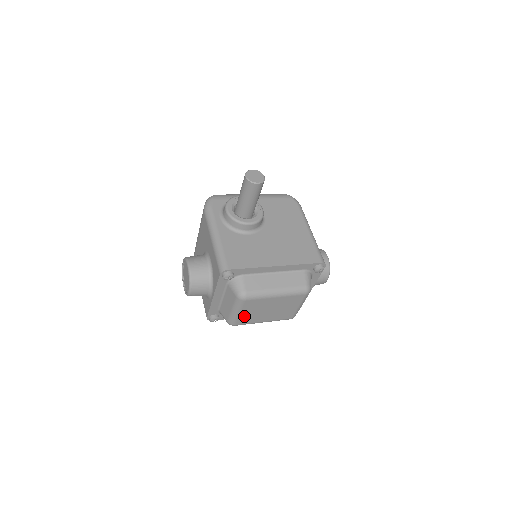
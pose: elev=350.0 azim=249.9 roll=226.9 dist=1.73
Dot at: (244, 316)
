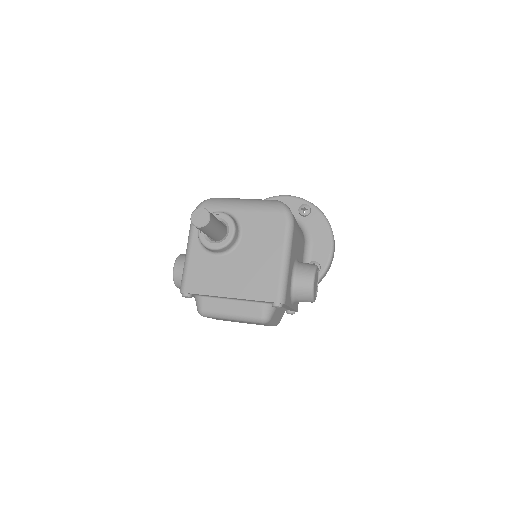
Dot at: (219, 319)
